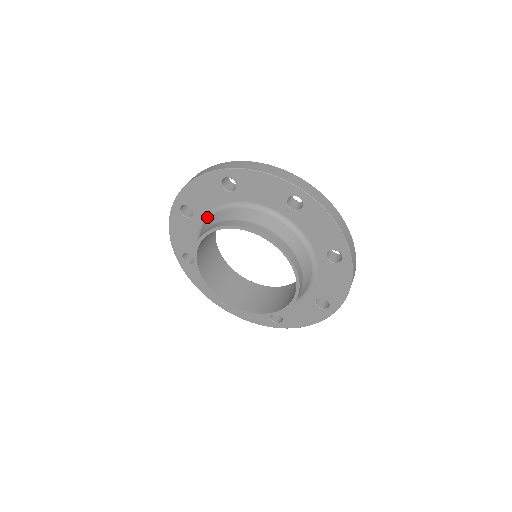
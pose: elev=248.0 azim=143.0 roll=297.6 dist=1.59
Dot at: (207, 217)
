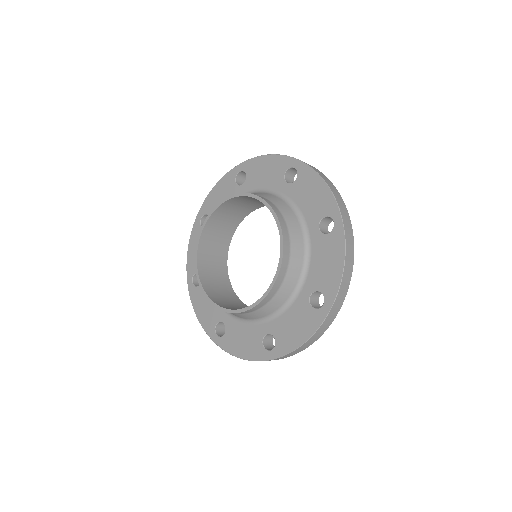
Dot at: (251, 193)
